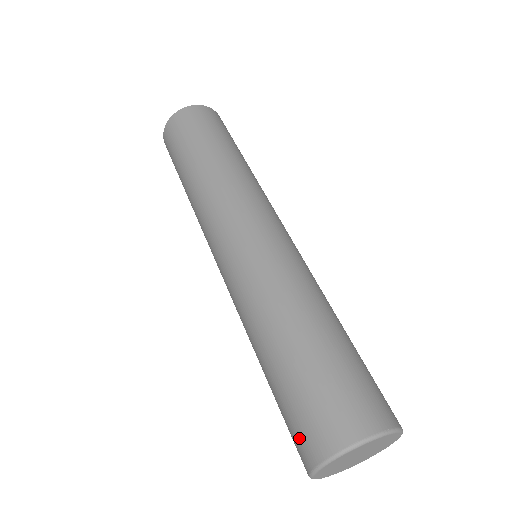
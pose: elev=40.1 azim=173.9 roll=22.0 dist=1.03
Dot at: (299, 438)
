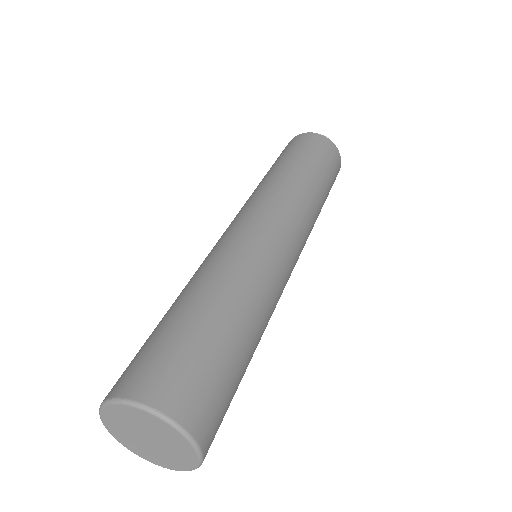
Dot at: occluded
